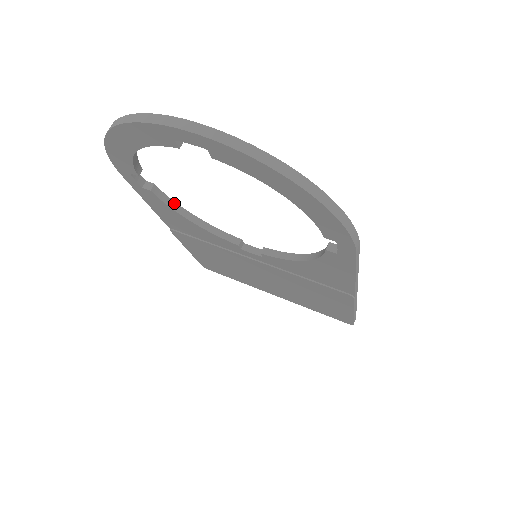
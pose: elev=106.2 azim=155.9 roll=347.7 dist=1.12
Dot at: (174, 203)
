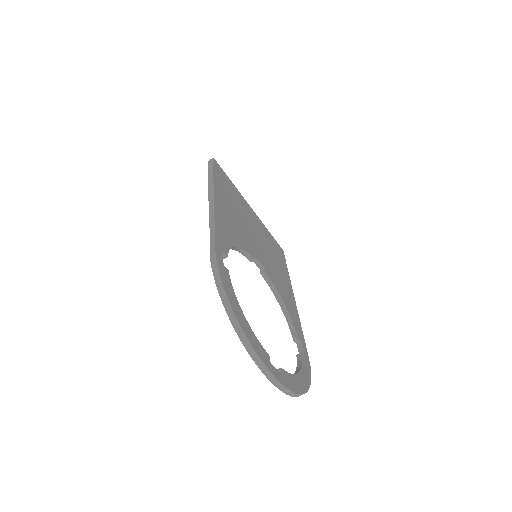
Dot at: (230, 248)
